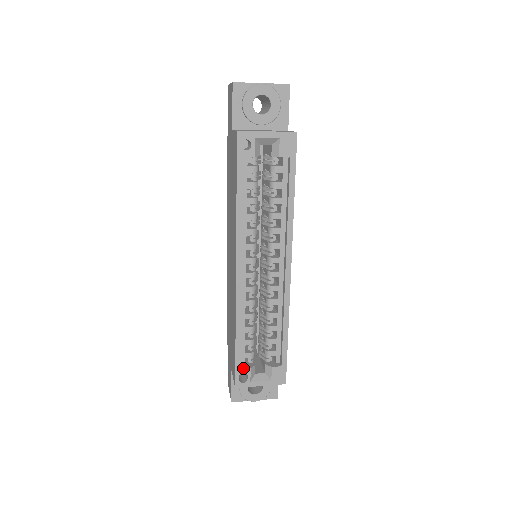
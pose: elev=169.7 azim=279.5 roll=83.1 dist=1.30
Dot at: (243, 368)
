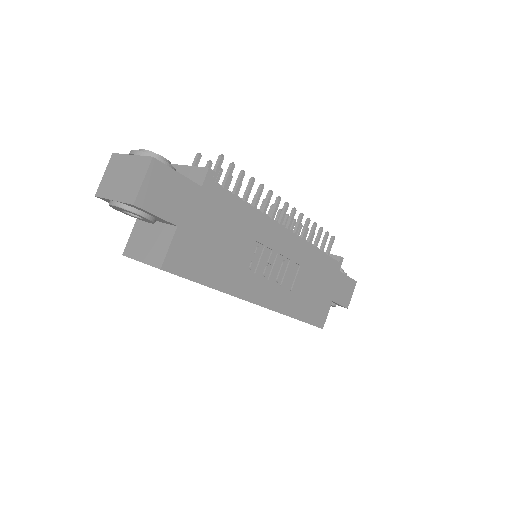
Dot at: occluded
